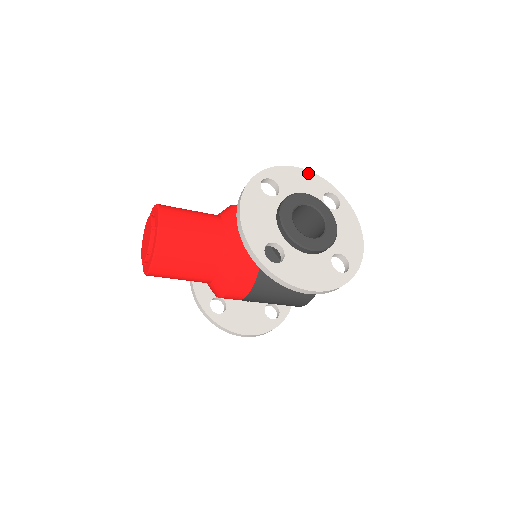
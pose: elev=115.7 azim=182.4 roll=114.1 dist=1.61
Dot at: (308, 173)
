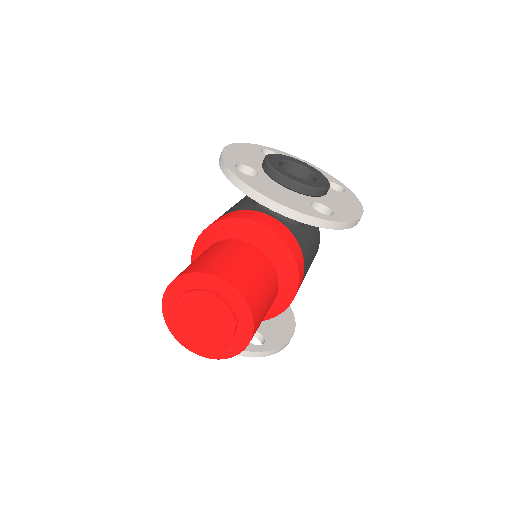
Dot at: (236, 145)
